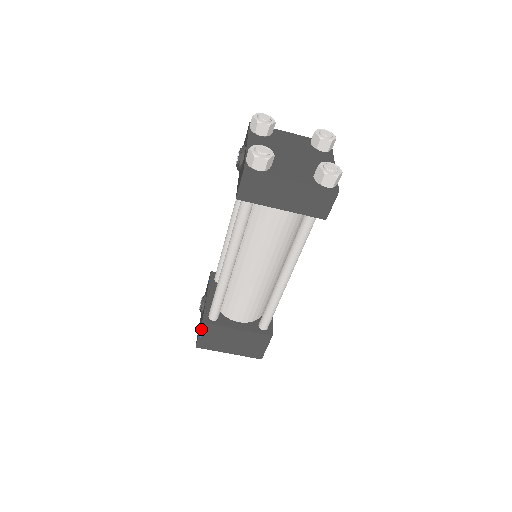
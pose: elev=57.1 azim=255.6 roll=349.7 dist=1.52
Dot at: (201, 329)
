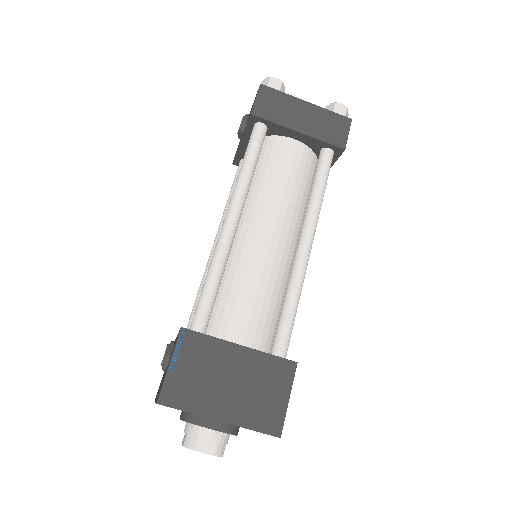
Dot at: (176, 346)
